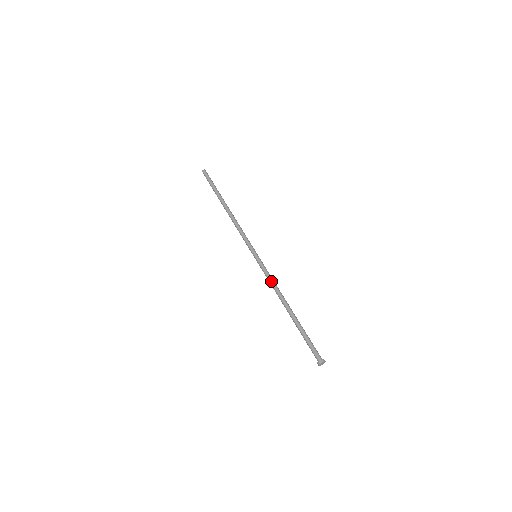
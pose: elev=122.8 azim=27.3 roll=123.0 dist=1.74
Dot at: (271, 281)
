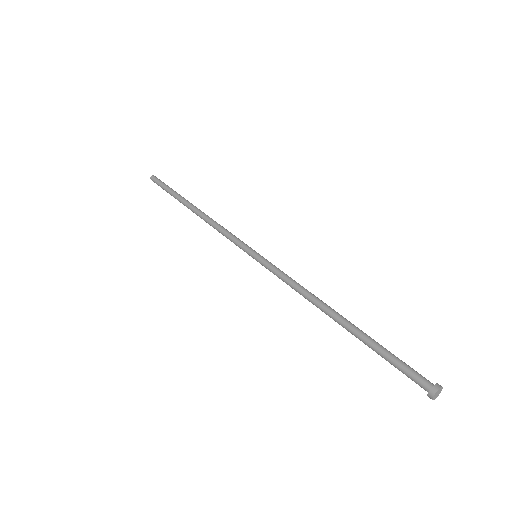
Dot at: (291, 283)
